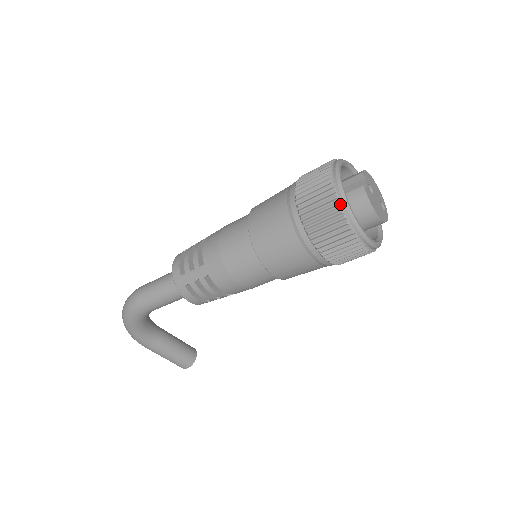
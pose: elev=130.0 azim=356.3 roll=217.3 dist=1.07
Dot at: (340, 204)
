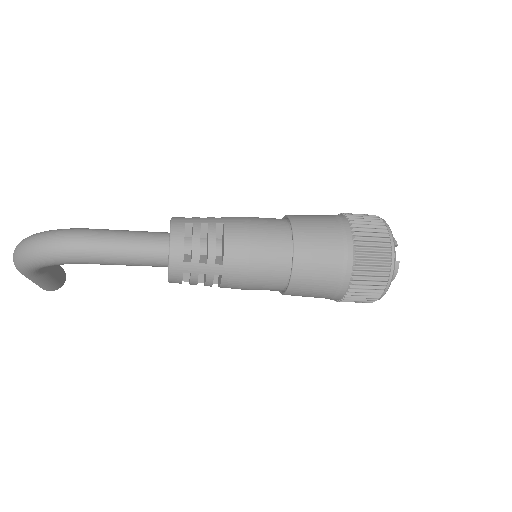
Dot at: (389, 279)
